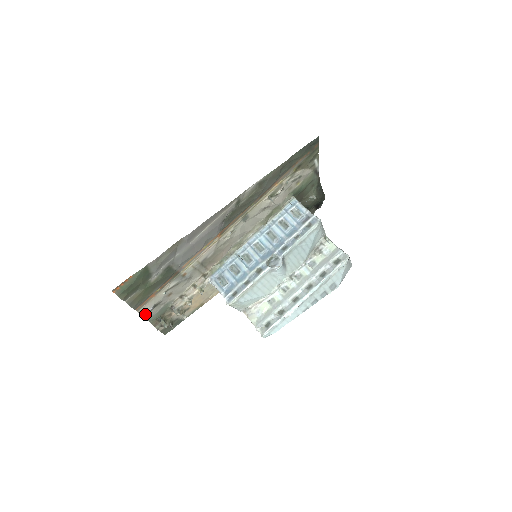
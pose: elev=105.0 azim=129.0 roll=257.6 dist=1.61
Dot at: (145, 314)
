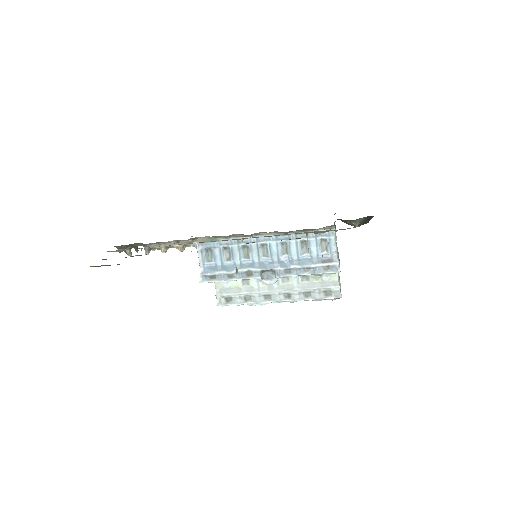
Dot at: occluded
